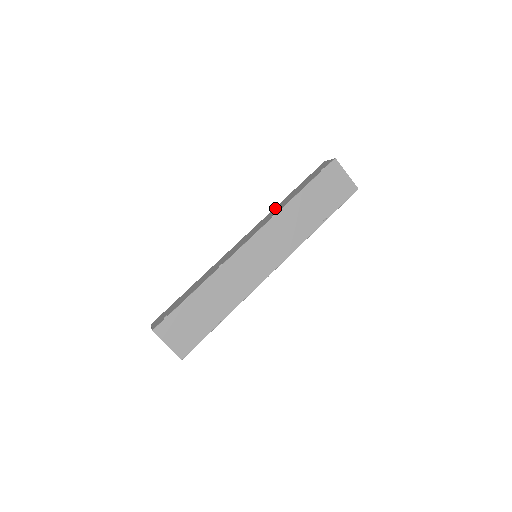
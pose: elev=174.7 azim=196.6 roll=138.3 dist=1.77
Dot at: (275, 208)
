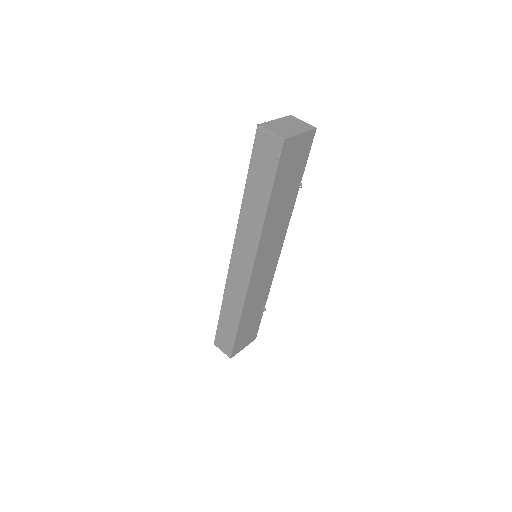
Dot at: (243, 214)
